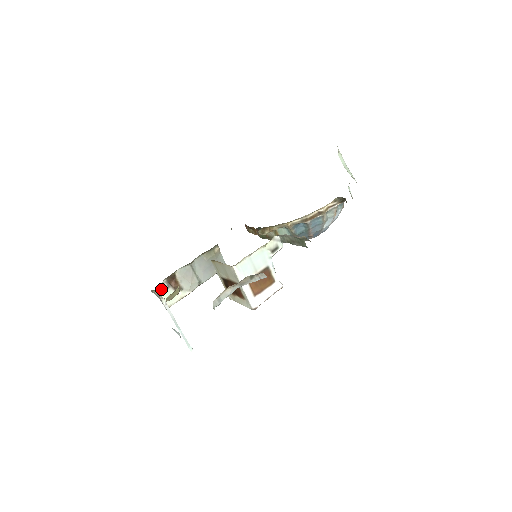
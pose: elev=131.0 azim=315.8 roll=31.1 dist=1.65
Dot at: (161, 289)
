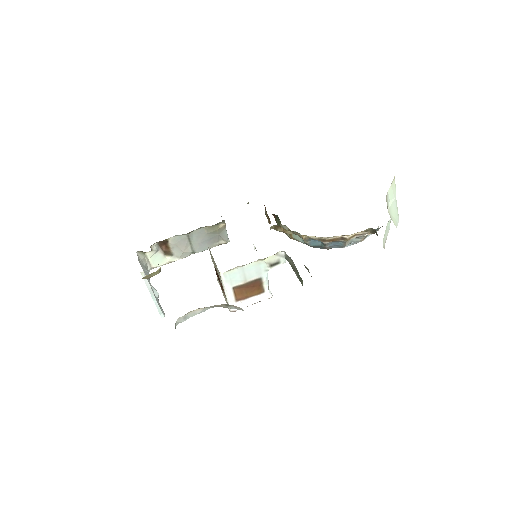
Dot at: (149, 251)
